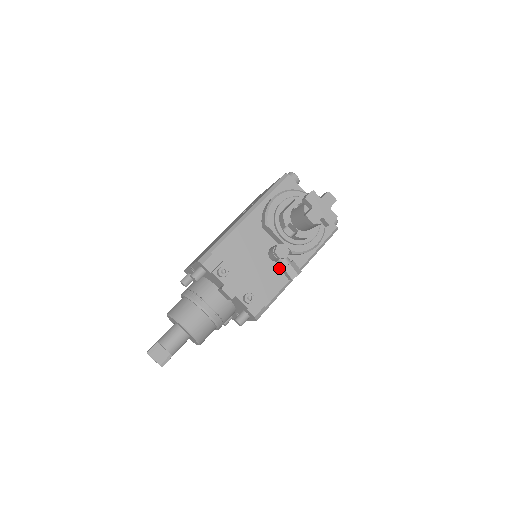
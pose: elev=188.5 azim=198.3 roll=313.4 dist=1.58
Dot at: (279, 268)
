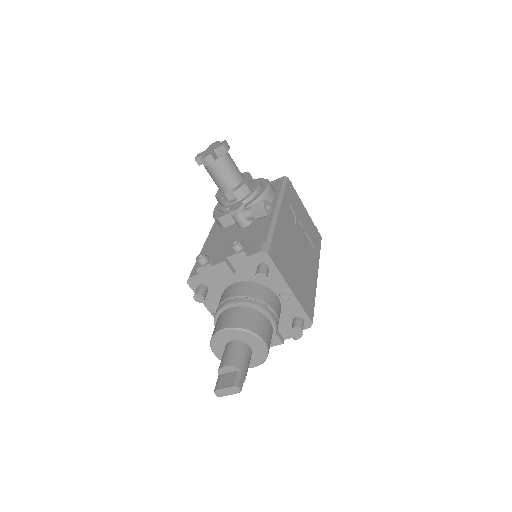
Dot at: (257, 223)
